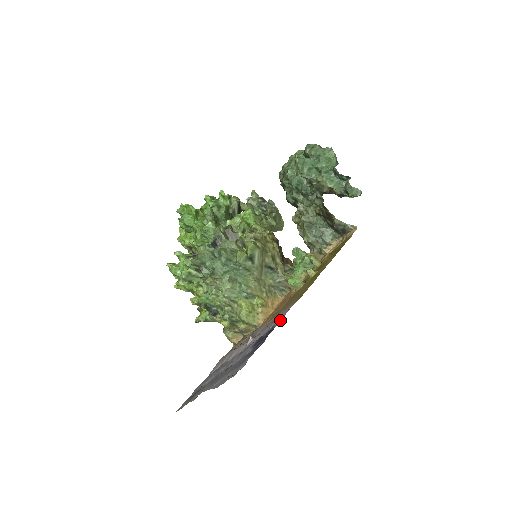
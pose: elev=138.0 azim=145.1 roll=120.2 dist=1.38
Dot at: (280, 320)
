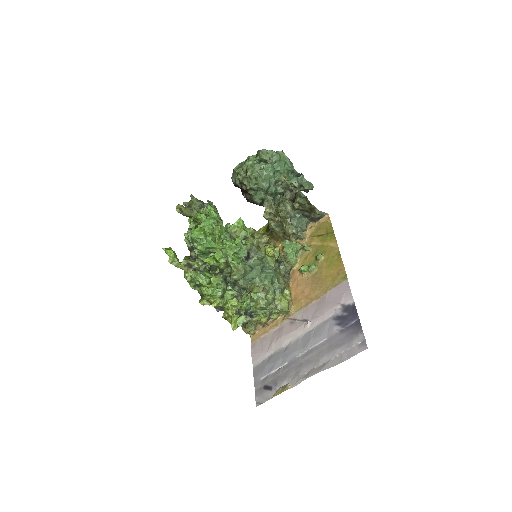
Dot at: (351, 299)
